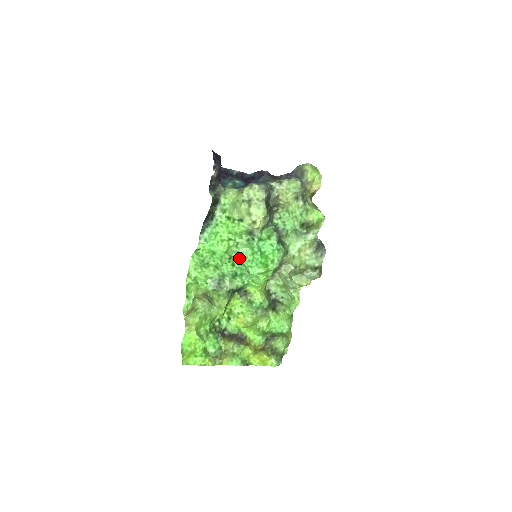
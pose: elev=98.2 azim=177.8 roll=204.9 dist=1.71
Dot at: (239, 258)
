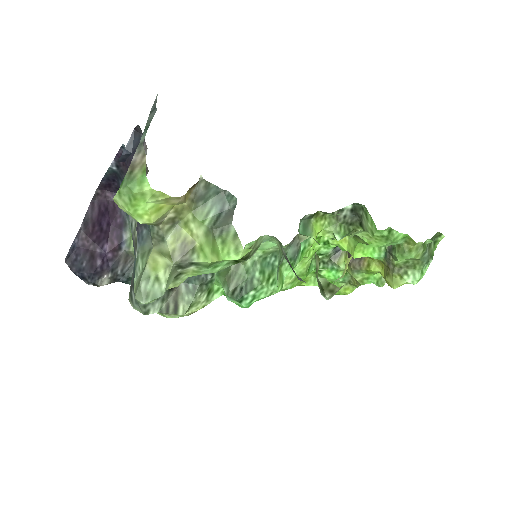
Dot at: occluded
